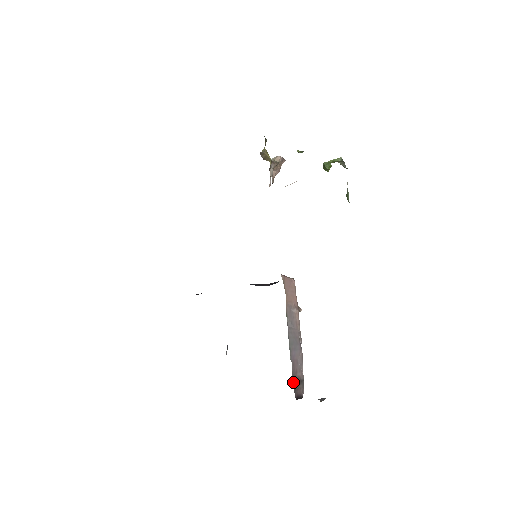
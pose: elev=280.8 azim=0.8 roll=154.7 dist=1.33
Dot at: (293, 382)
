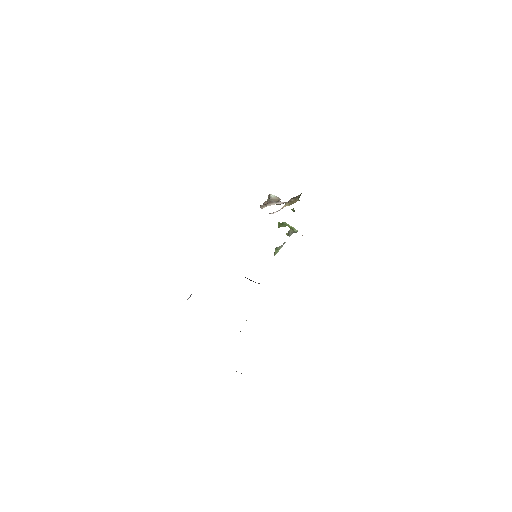
Dot at: occluded
